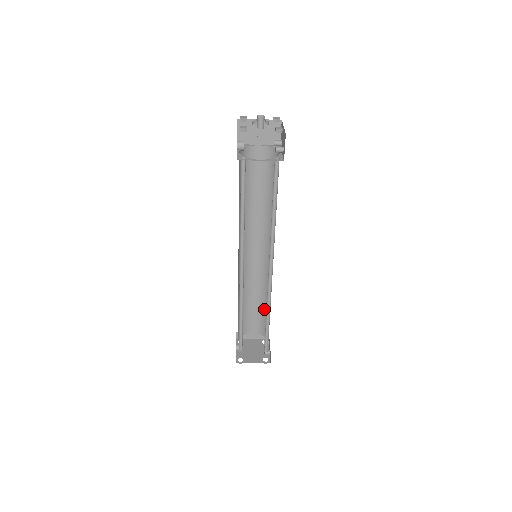
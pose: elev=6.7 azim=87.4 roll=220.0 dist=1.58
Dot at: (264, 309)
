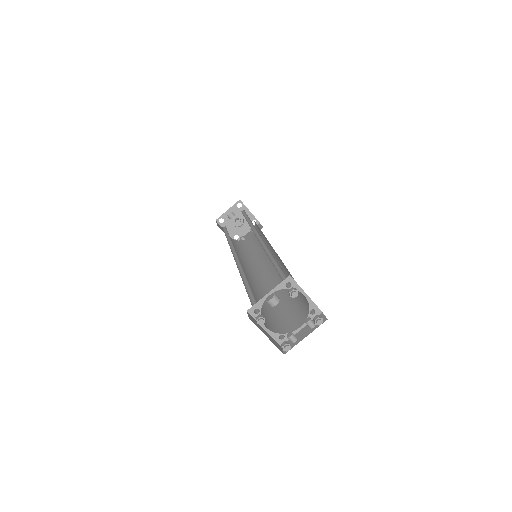
Dot at: (270, 309)
